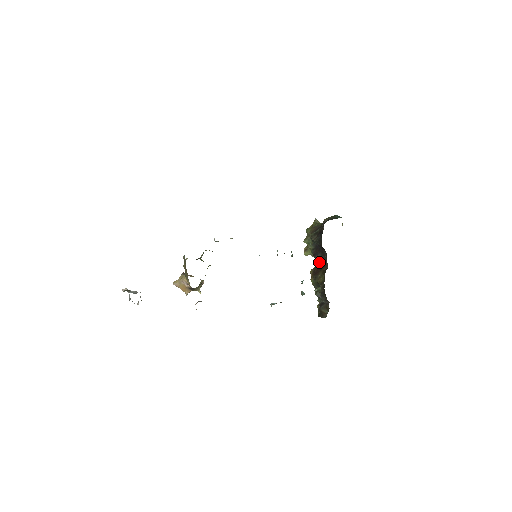
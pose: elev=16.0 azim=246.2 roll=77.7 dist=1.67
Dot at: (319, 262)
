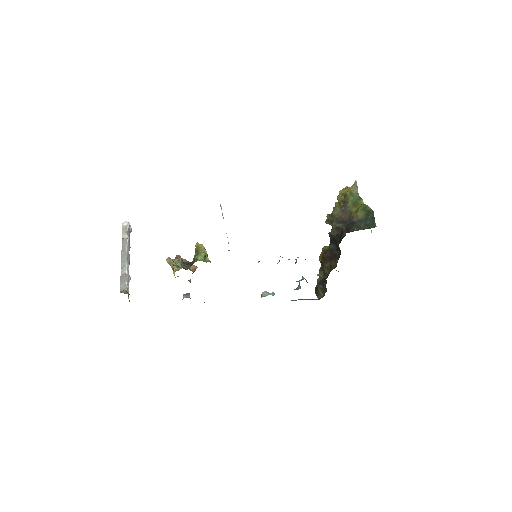
Dot at: (332, 251)
